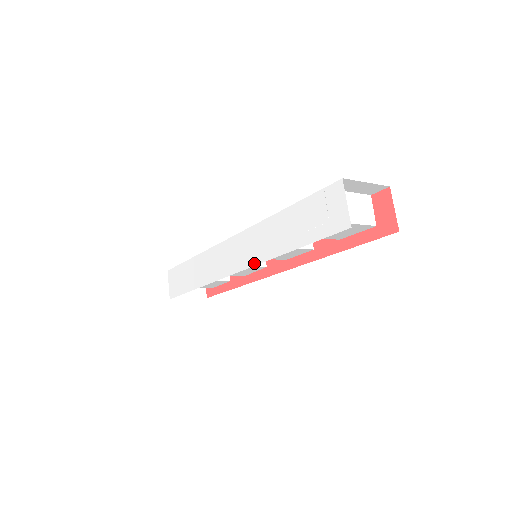
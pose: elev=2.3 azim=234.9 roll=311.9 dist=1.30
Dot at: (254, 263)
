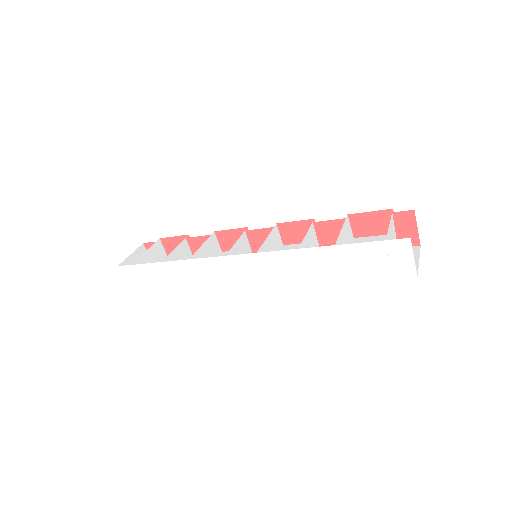
Dot at: (283, 282)
